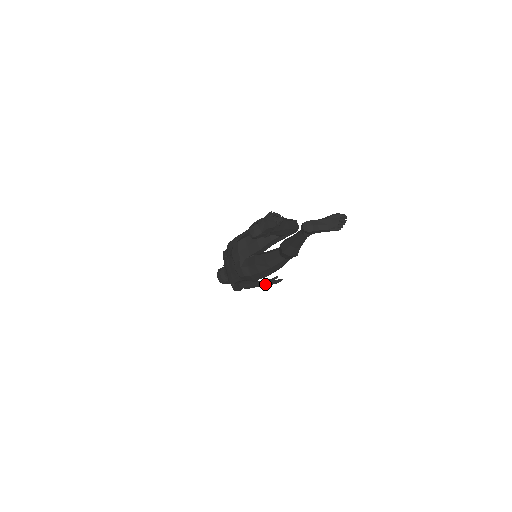
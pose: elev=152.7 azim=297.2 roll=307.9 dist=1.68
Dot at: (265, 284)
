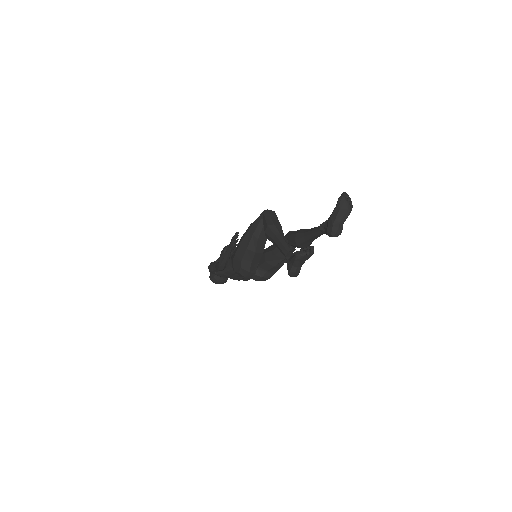
Dot at: occluded
